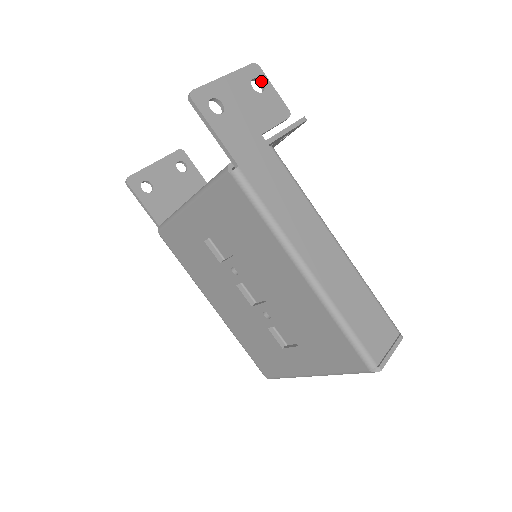
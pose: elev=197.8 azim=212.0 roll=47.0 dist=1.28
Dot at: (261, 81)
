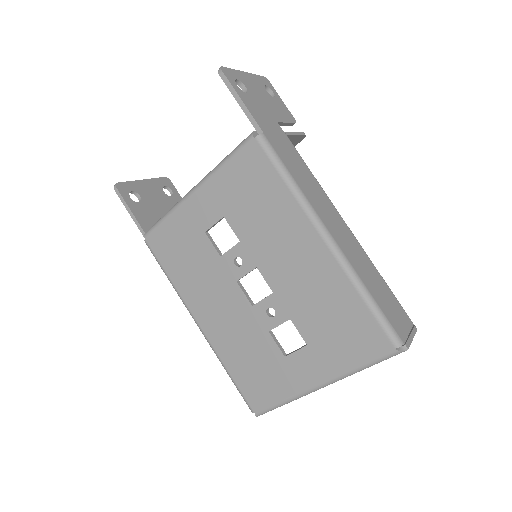
Dot at: (271, 90)
